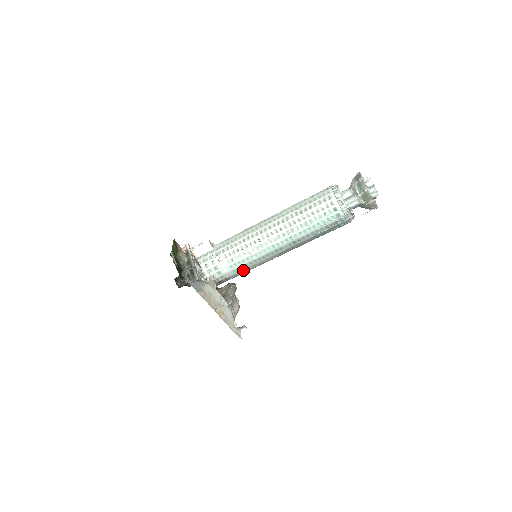
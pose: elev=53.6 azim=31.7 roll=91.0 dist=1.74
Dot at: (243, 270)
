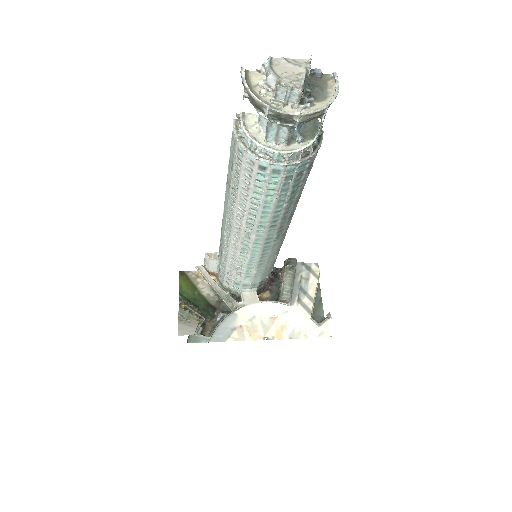
Dot at: (265, 269)
